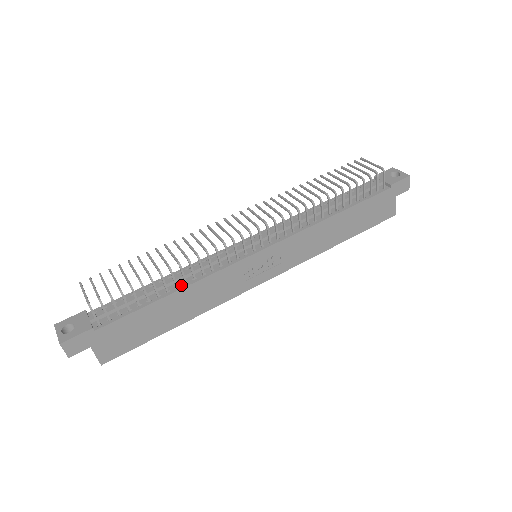
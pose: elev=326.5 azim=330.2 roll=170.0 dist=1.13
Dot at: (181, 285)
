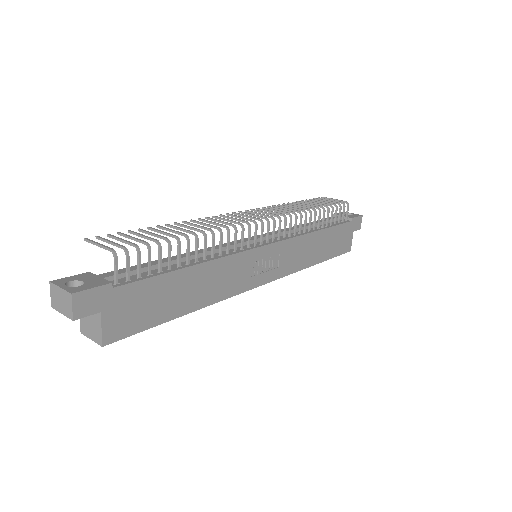
Dot at: (200, 260)
